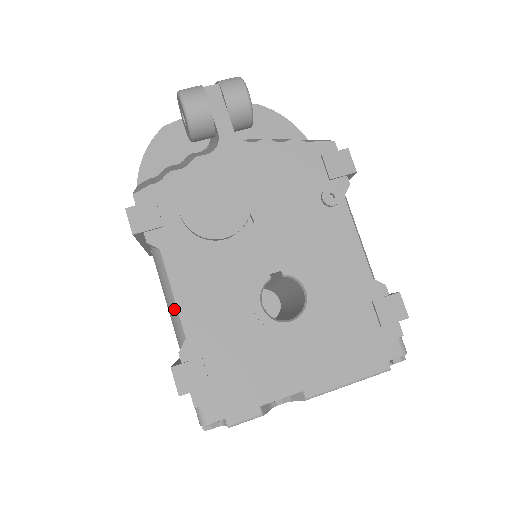
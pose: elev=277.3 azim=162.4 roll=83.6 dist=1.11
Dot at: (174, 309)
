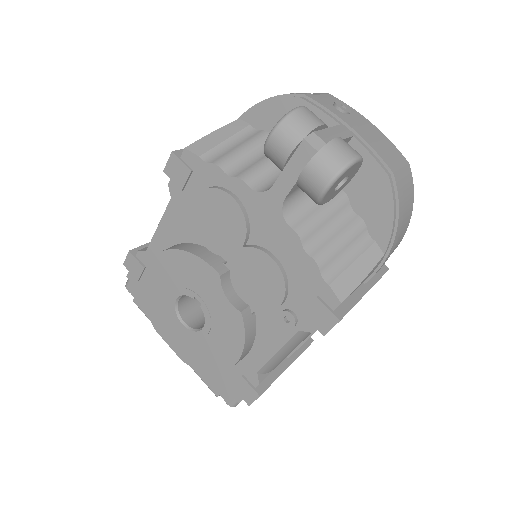
Dot at: (155, 231)
